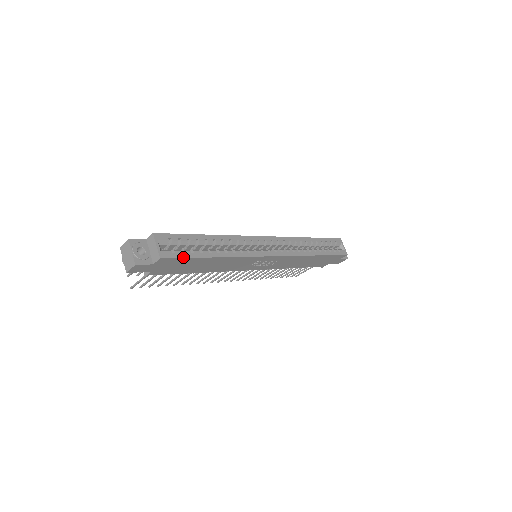
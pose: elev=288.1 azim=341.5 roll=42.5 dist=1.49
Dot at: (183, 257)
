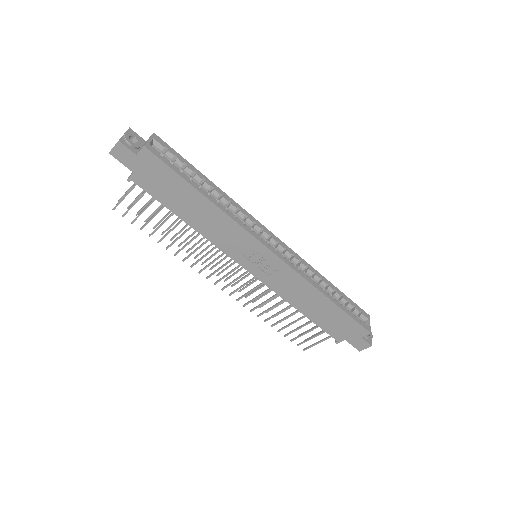
Dot at: (168, 165)
